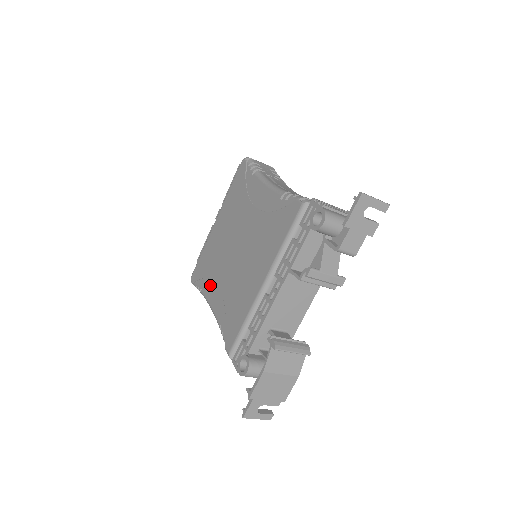
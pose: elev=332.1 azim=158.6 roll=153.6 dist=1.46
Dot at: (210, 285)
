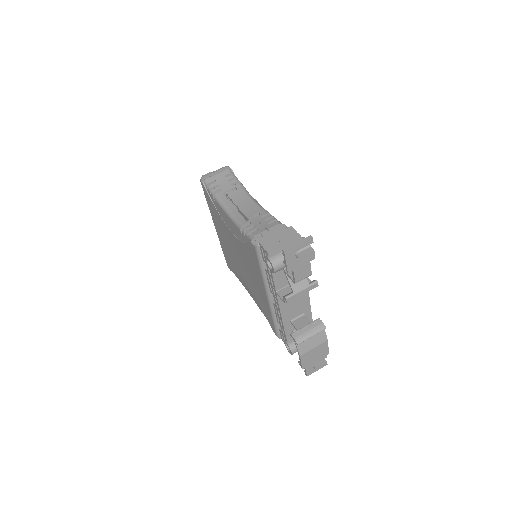
Dot at: (241, 279)
